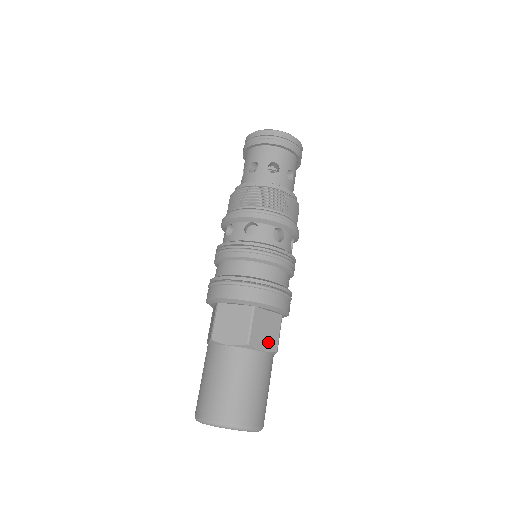
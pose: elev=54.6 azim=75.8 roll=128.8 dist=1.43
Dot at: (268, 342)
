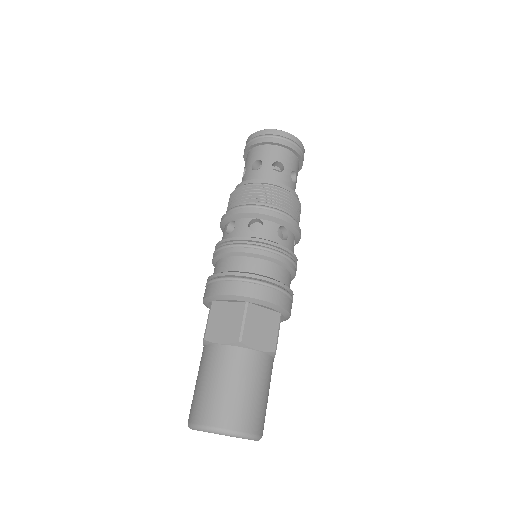
Dot at: occluded
